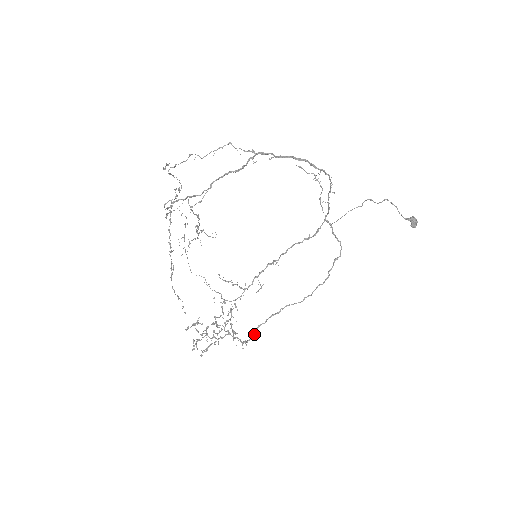
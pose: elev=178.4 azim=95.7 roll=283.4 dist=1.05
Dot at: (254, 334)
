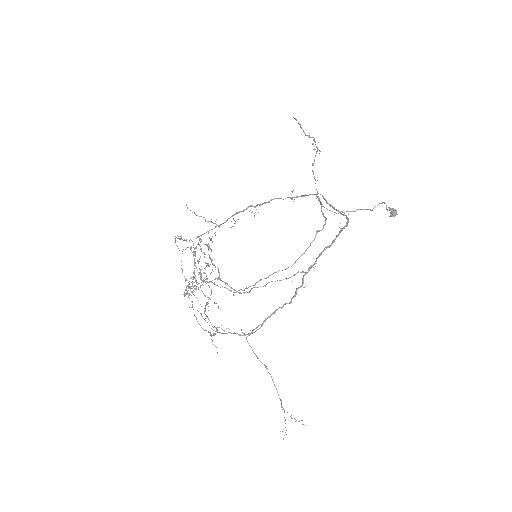
Dot at: (244, 290)
